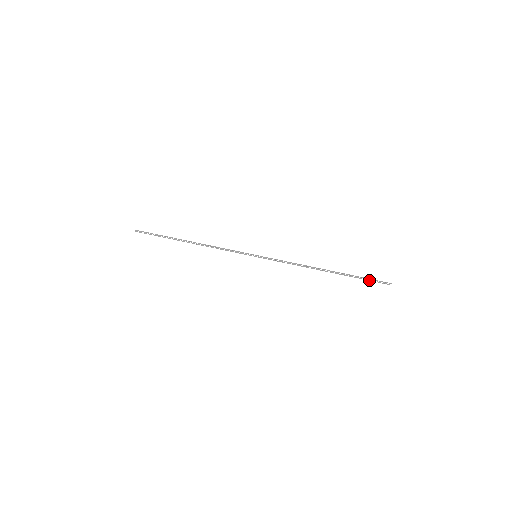
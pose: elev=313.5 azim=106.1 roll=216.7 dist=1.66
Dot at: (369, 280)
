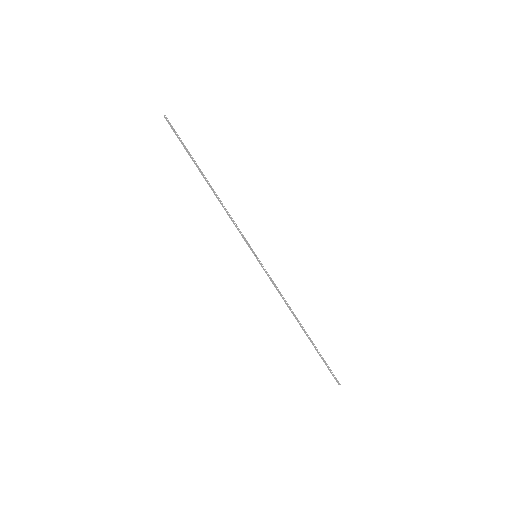
Dot at: (326, 365)
